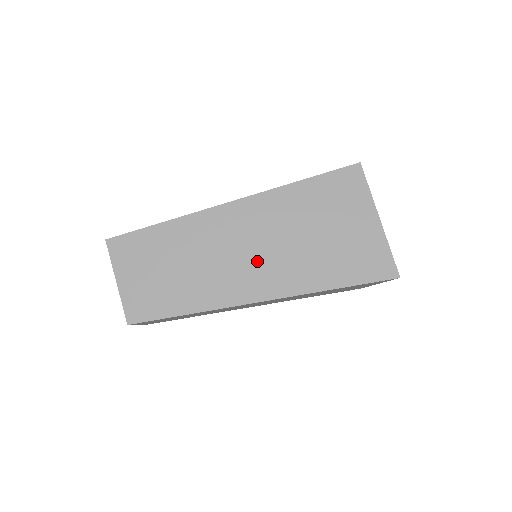
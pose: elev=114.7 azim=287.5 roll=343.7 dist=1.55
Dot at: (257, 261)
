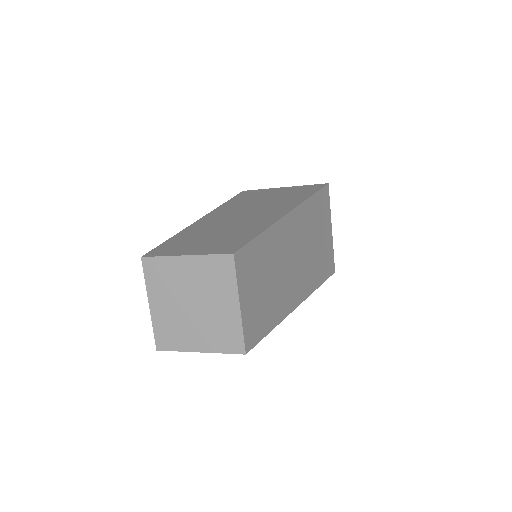
Dot at: (259, 211)
